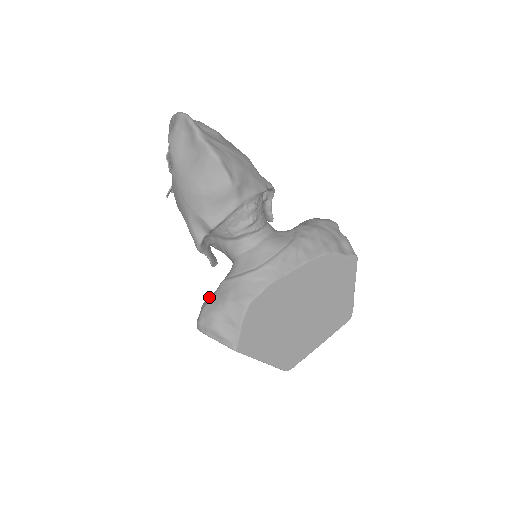
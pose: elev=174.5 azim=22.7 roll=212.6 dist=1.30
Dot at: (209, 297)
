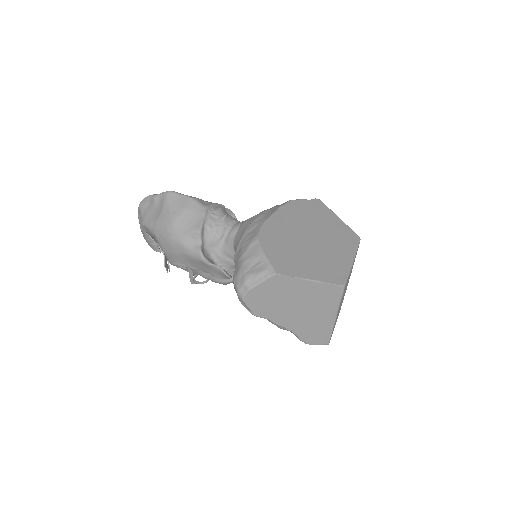
Dot at: occluded
